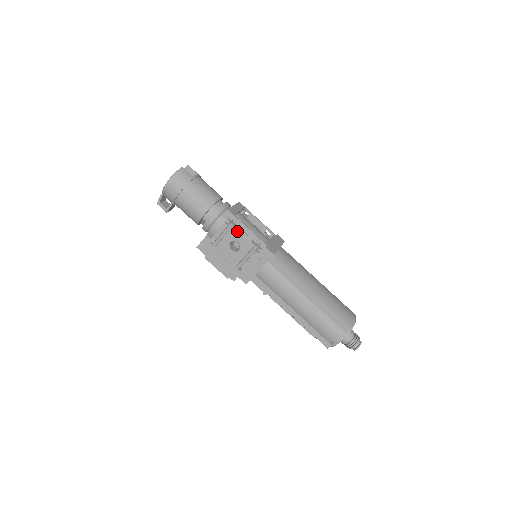
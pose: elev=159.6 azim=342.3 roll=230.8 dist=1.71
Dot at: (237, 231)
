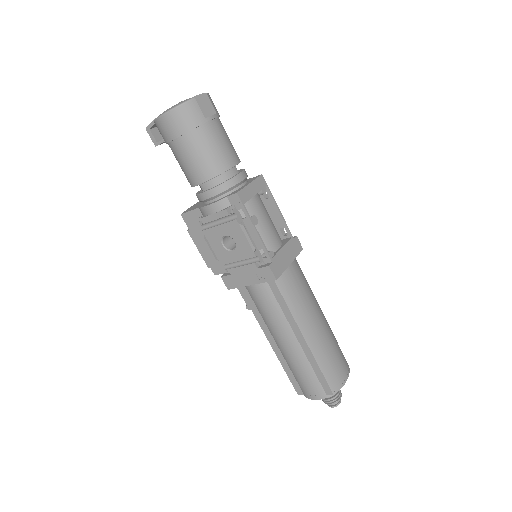
Dot at: (239, 228)
